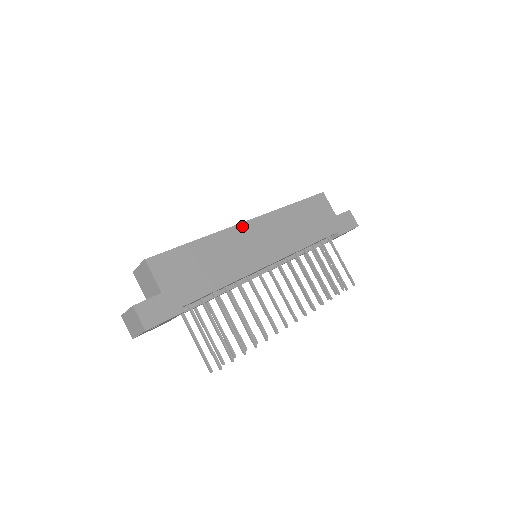
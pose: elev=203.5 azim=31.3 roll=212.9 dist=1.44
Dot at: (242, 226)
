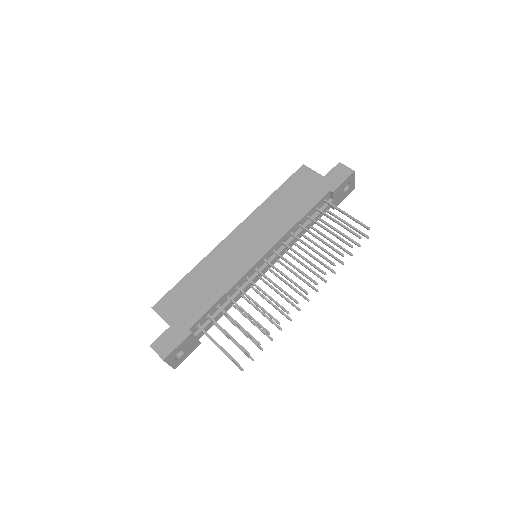
Dot at: (227, 240)
